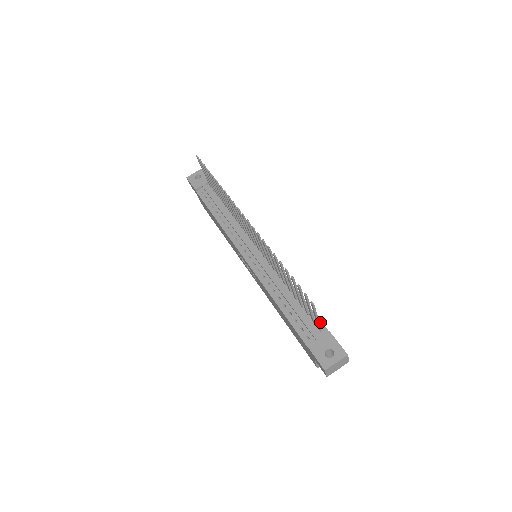
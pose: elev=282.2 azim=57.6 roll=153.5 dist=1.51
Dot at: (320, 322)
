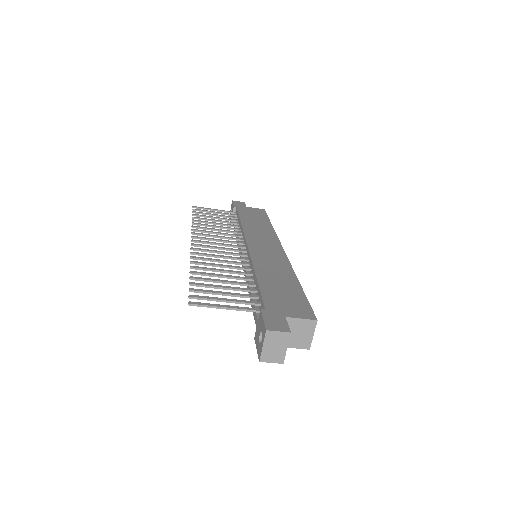
Dot at: (262, 301)
